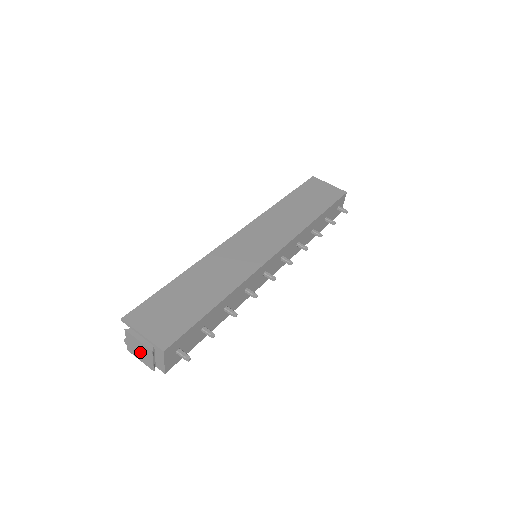
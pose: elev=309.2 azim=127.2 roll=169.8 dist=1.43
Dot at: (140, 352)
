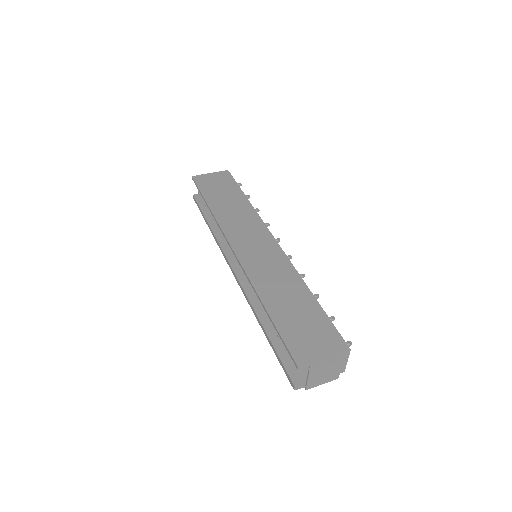
Dot at: (325, 375)
